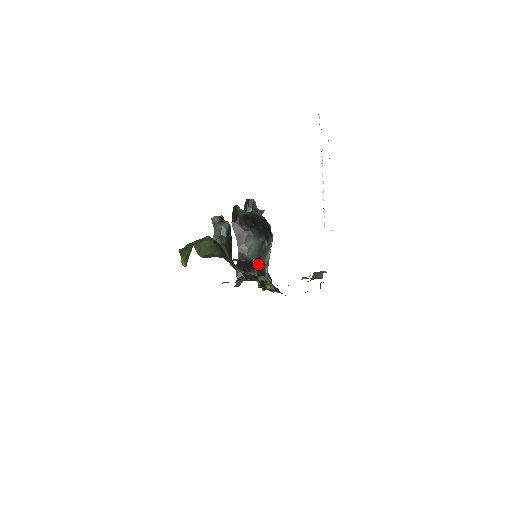
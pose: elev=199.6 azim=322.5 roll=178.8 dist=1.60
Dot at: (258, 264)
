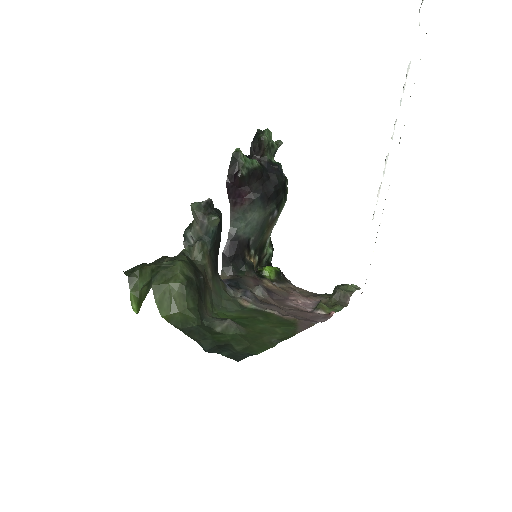
Dot at: (257, 241)
